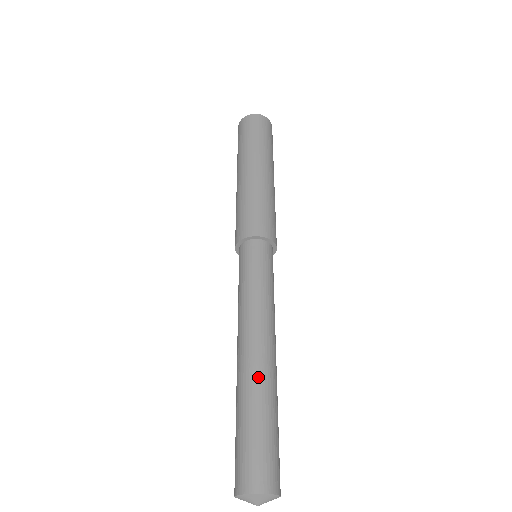
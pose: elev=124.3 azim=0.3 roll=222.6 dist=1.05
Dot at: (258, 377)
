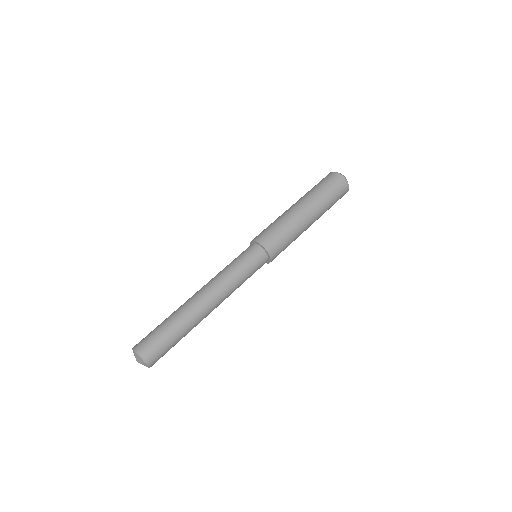
Dot at: (192, 314)
